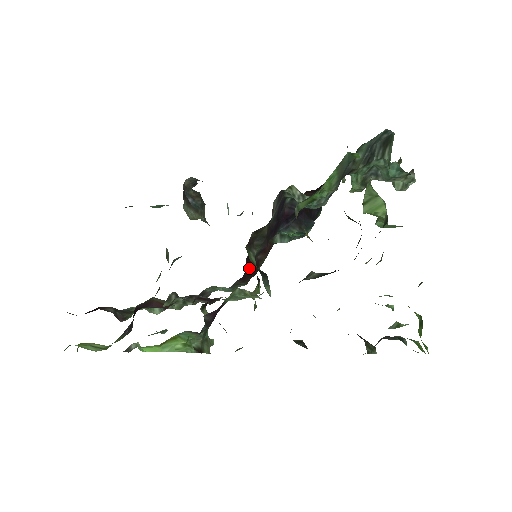
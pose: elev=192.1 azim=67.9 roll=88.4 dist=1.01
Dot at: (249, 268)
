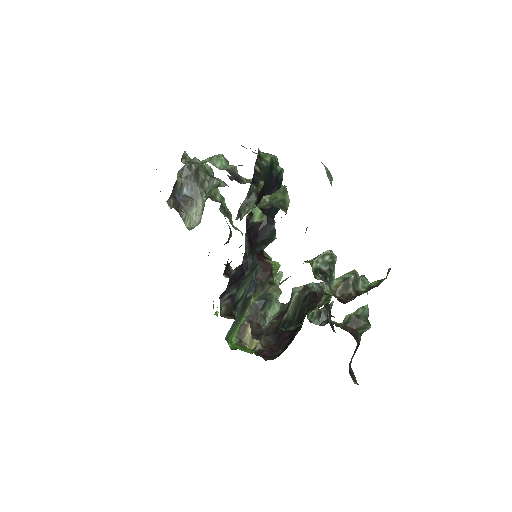
Dot at: occluded
